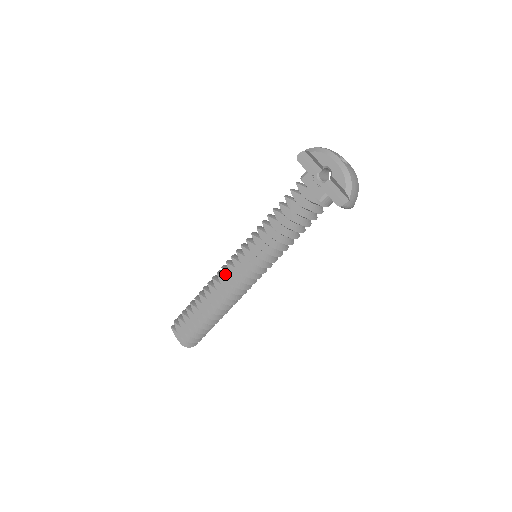
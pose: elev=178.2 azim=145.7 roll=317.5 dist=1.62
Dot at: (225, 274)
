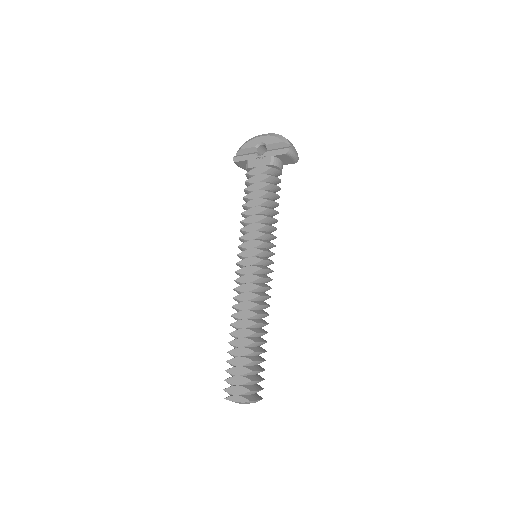
Dot at: (240, 289)
